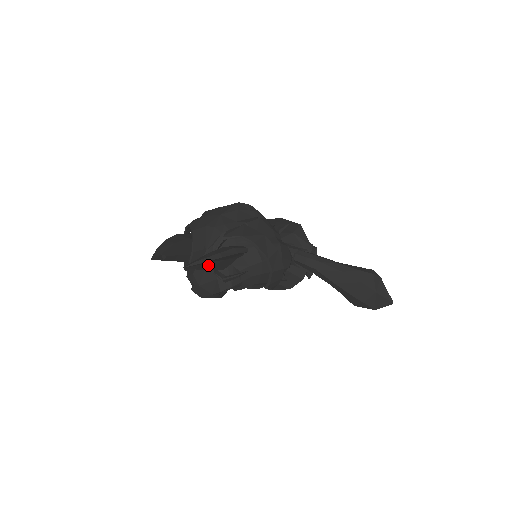
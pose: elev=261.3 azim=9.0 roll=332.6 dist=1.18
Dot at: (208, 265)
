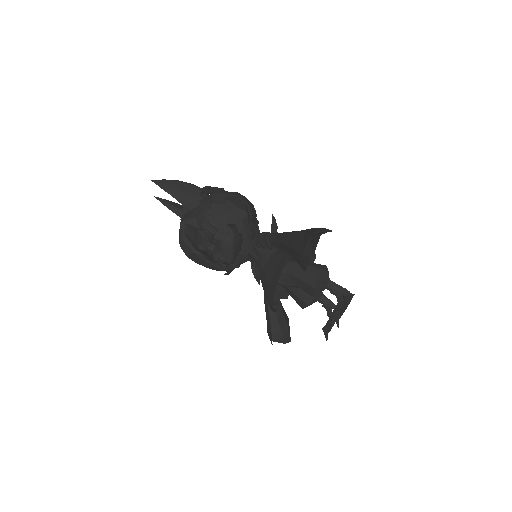
Dot at: (171, 191)
